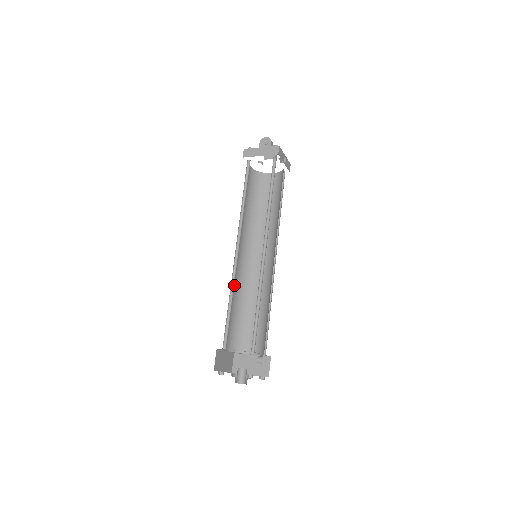
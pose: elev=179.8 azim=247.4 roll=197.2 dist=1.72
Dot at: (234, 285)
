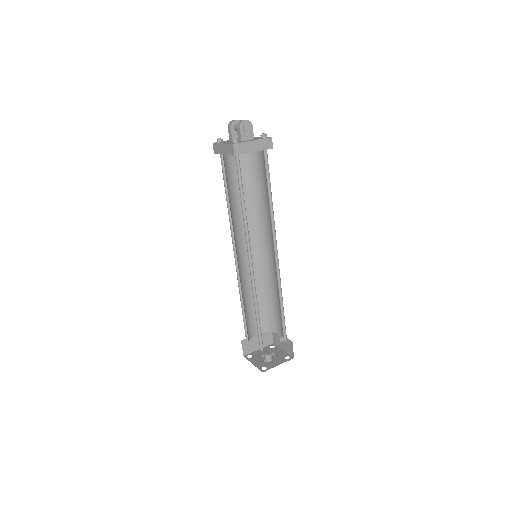
Dot at: occluded
